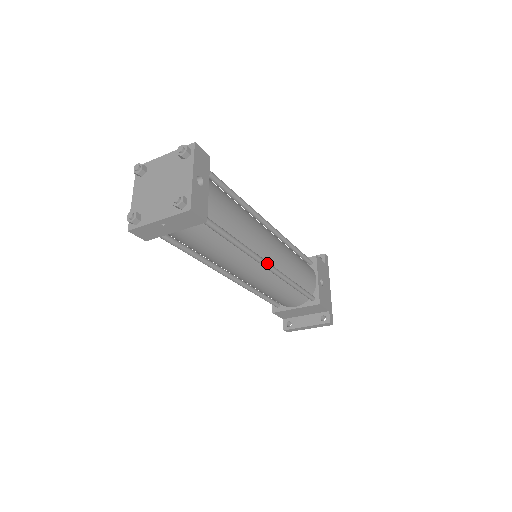
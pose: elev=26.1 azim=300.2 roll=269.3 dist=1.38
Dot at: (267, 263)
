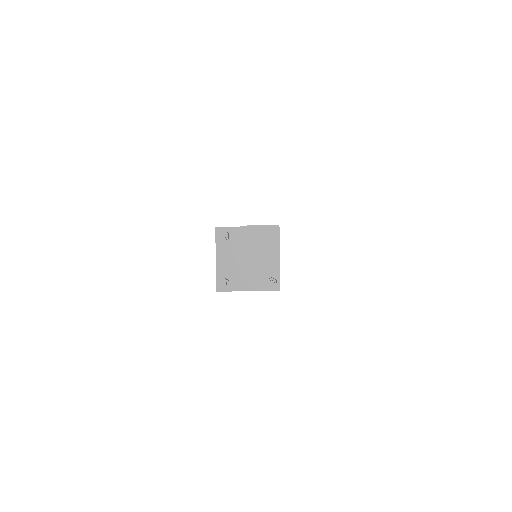
Dot at: occluded
